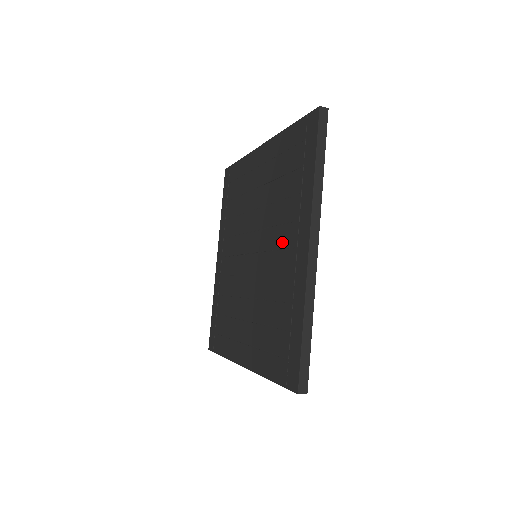
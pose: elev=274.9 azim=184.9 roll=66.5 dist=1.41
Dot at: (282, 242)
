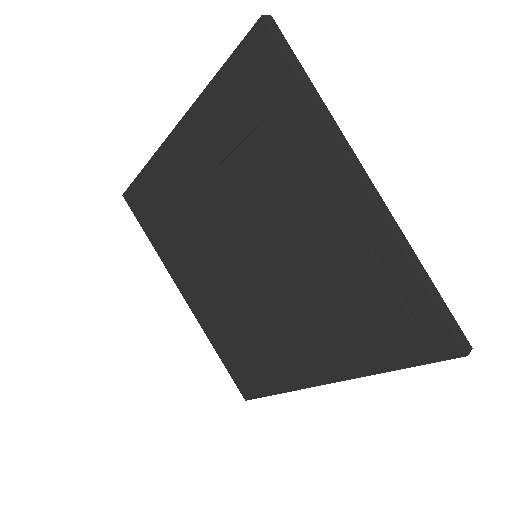
Dot at: (304, 210)
